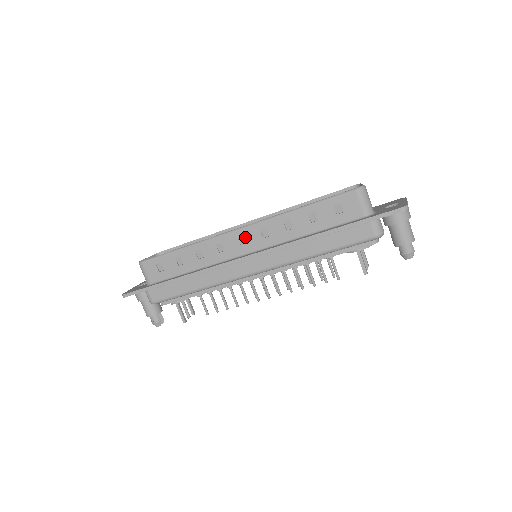
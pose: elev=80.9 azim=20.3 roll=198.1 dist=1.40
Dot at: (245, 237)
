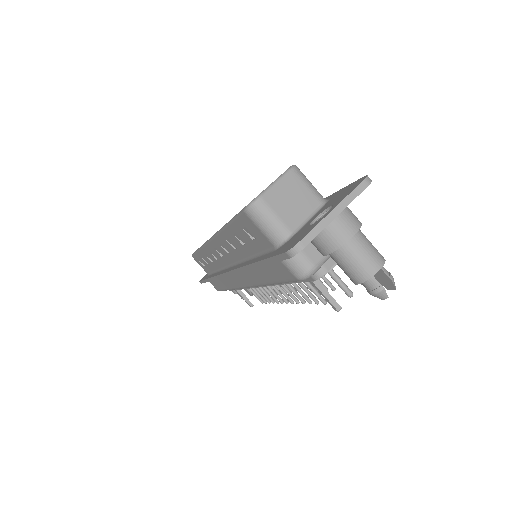
Dot at: (218, 249)
